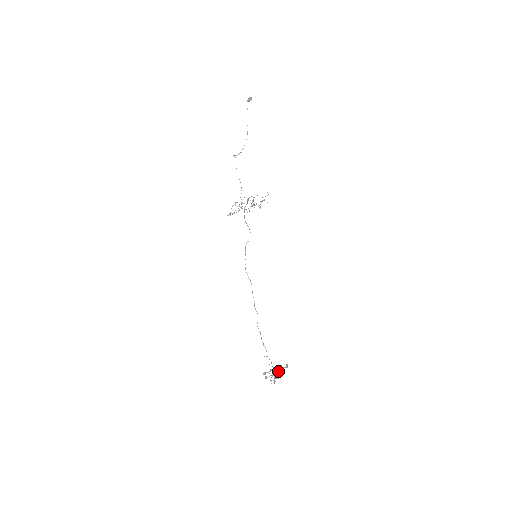
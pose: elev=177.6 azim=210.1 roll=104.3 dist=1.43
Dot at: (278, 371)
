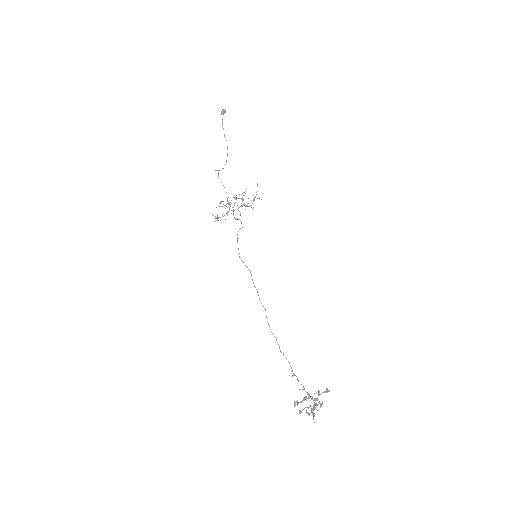
Dot at: (316, 399)
